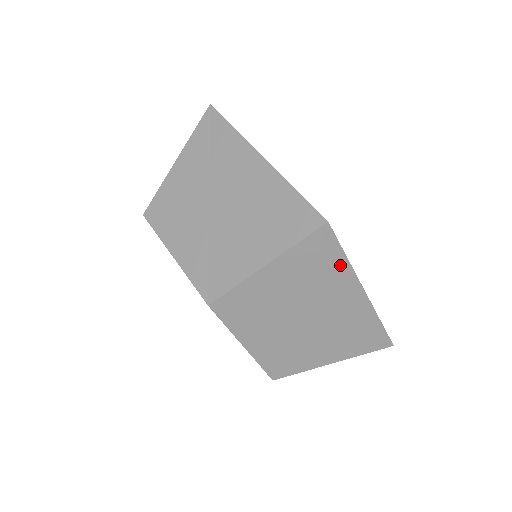
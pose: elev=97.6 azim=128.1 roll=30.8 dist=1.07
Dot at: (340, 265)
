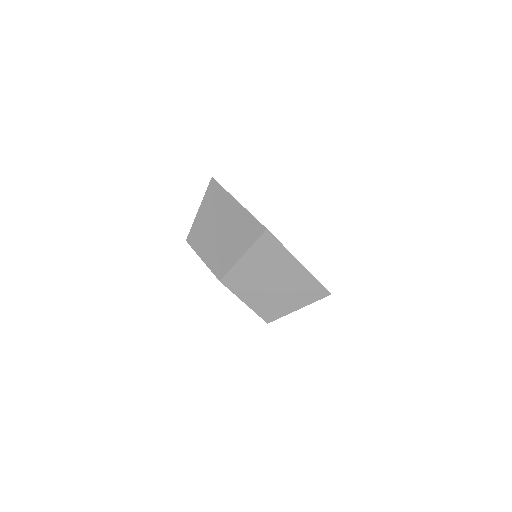
Dot at: (281, 250)
